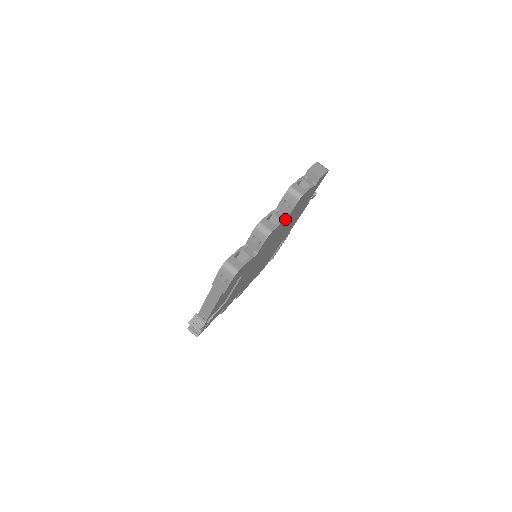
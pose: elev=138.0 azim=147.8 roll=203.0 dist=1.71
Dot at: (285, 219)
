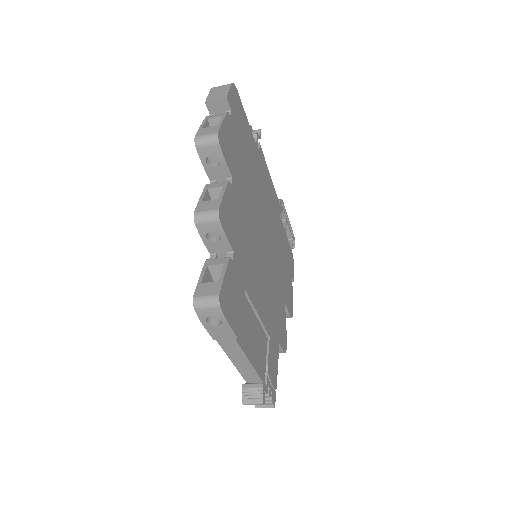
Dot at: (229, 182)
